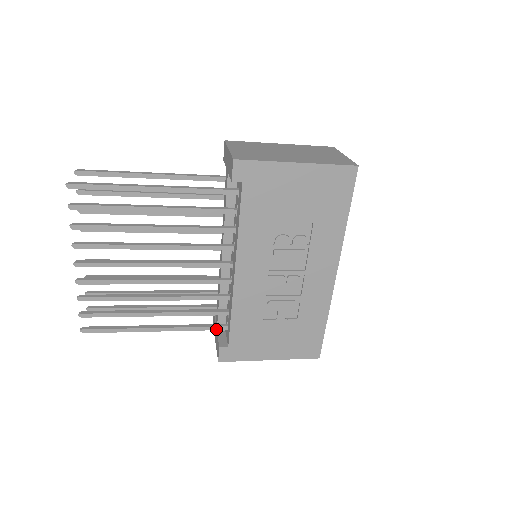
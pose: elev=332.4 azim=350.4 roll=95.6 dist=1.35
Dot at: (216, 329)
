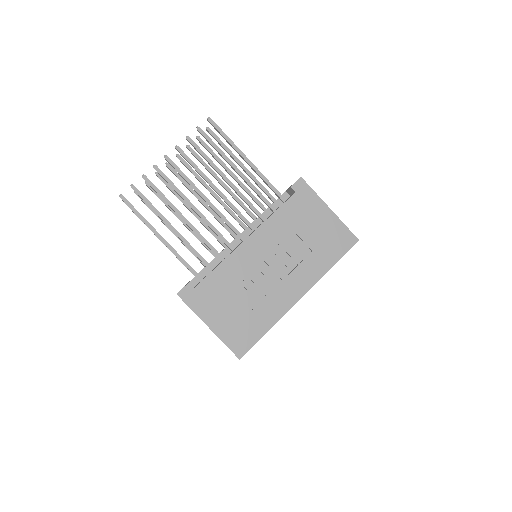
Dot at: (194, 274)
